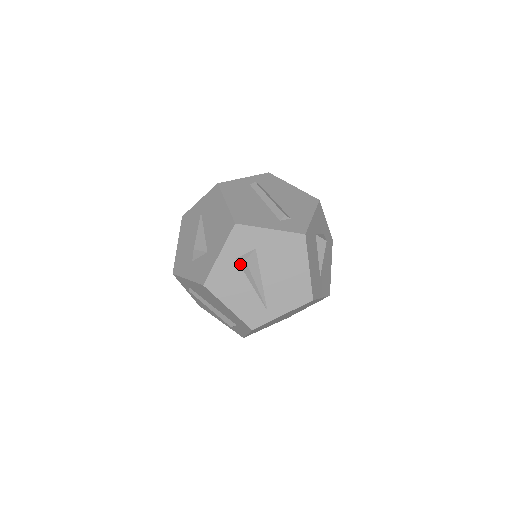
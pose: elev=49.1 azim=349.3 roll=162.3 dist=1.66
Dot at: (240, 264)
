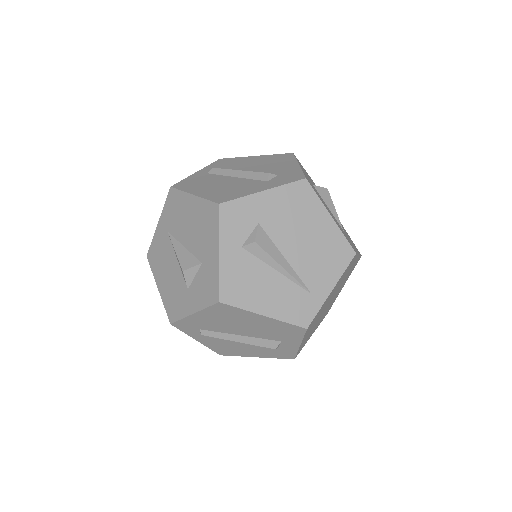
Dot at: (250, 251)
